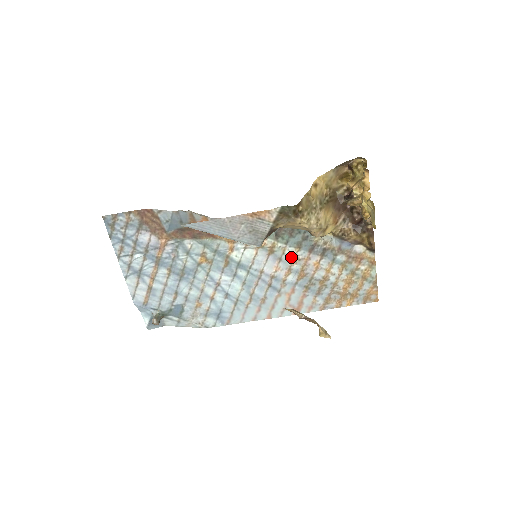
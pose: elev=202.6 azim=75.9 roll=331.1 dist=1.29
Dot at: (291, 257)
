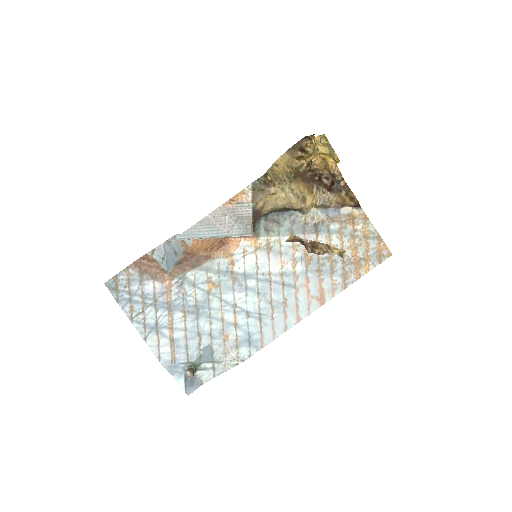
Dot at: (289, 246)
